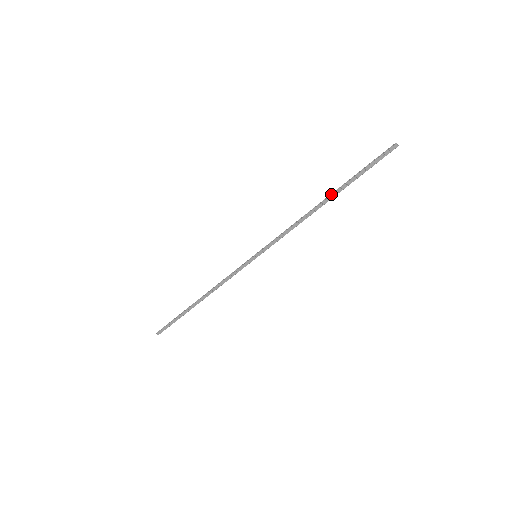
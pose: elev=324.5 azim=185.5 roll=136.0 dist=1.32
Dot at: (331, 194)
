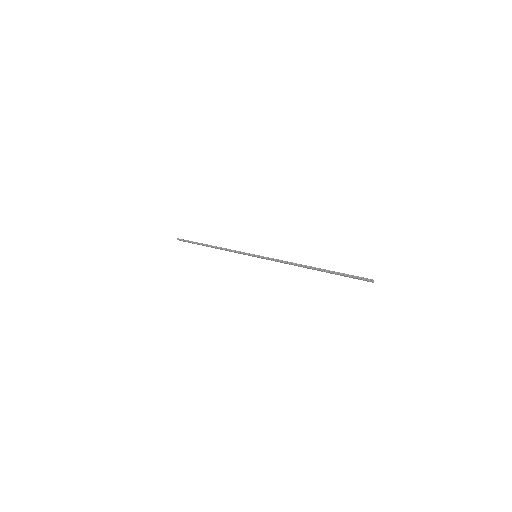
Dot at: (318, 269)
